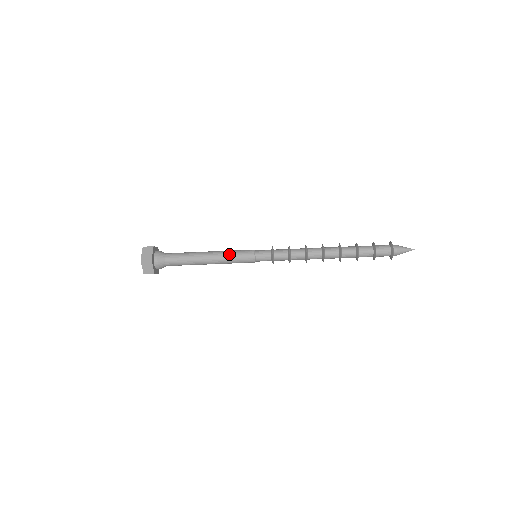
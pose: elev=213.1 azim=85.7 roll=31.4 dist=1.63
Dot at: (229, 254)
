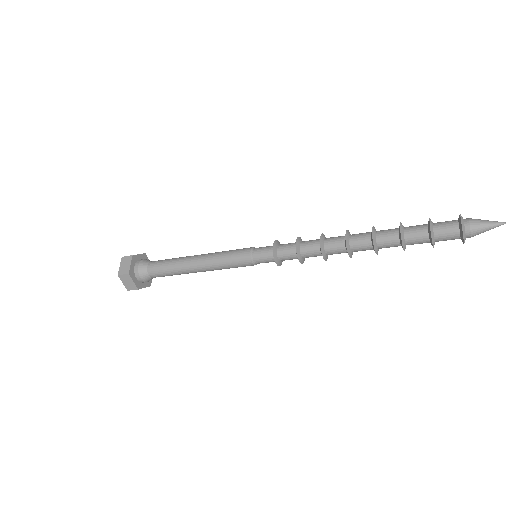
Dot at: (221, 266)
